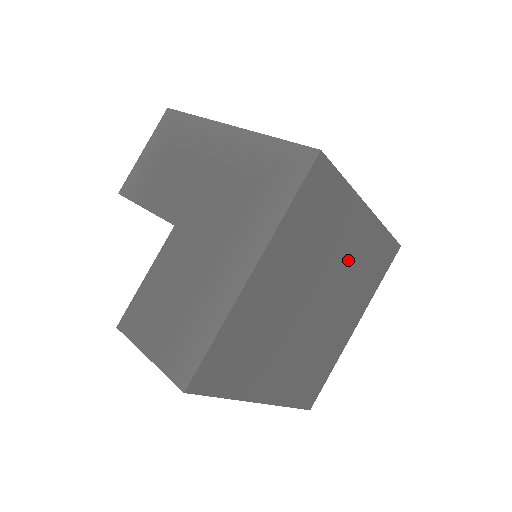
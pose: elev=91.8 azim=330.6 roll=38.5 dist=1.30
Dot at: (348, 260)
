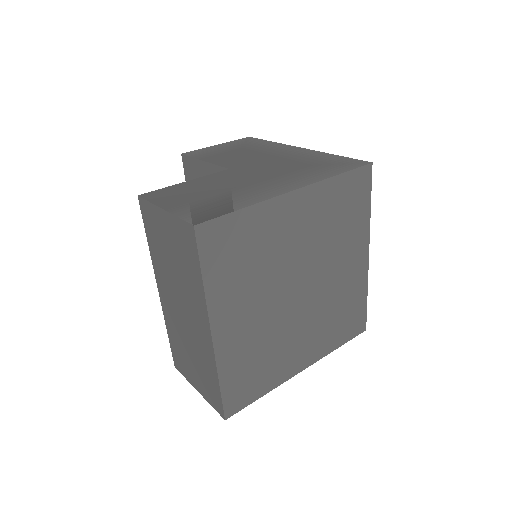
Dot at: (337, 283)
